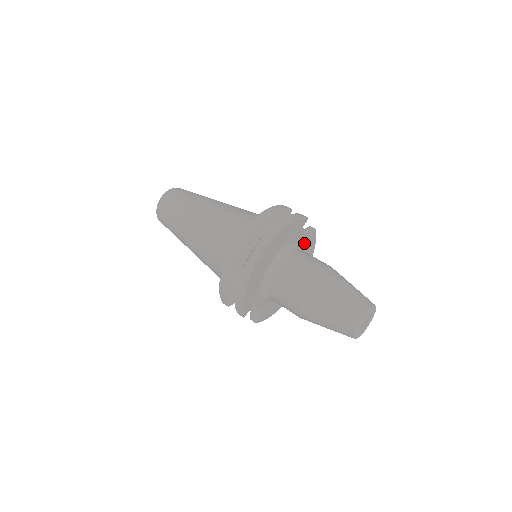
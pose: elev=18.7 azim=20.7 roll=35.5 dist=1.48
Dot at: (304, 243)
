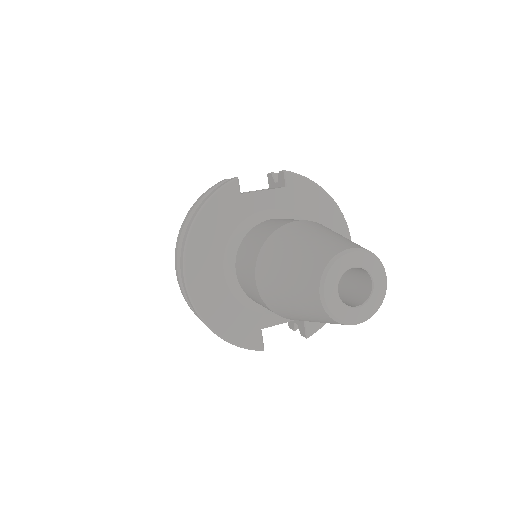
Dot at: (278, 203)
